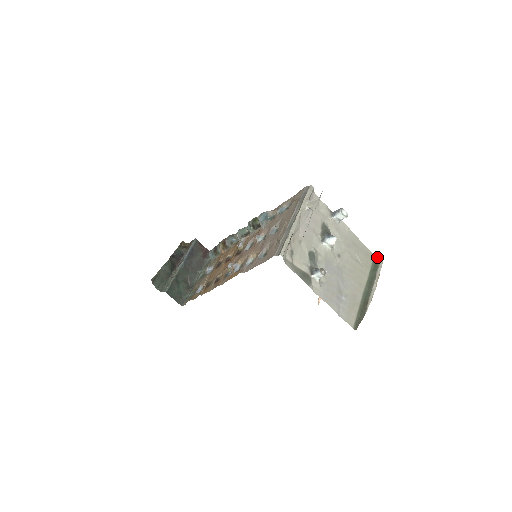
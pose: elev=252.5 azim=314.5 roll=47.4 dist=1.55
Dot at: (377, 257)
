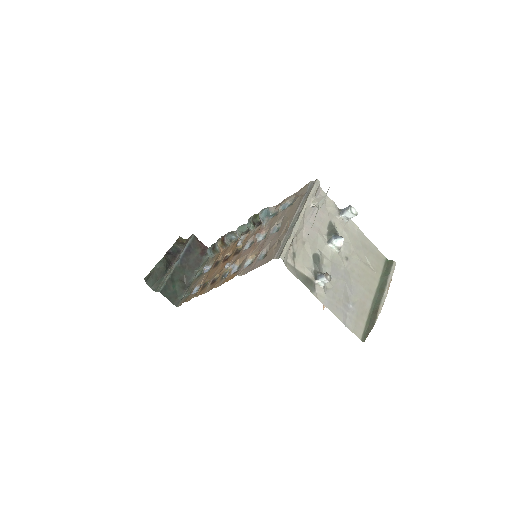
Dot at: (389, 260)
